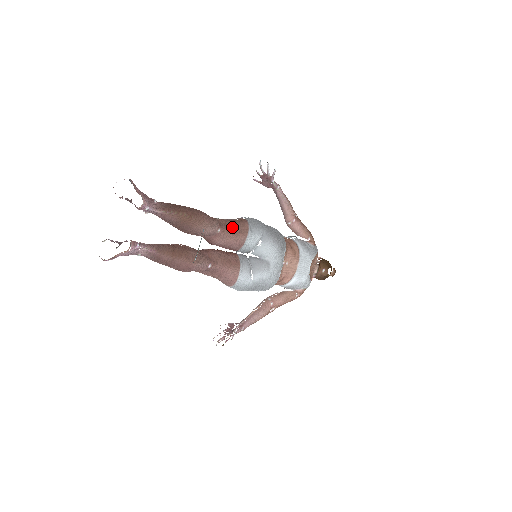
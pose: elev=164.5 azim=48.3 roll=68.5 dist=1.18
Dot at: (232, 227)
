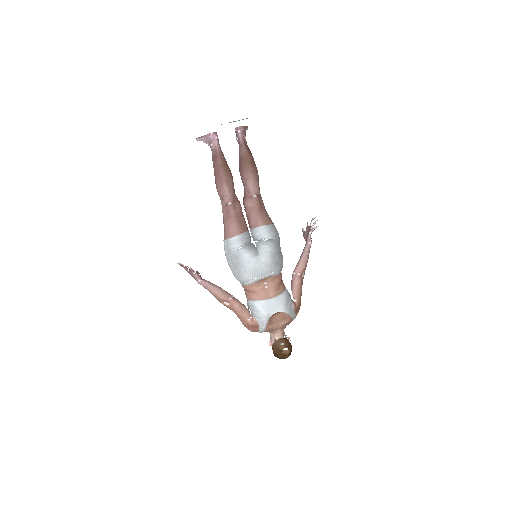
Dot at: (263, 209)
